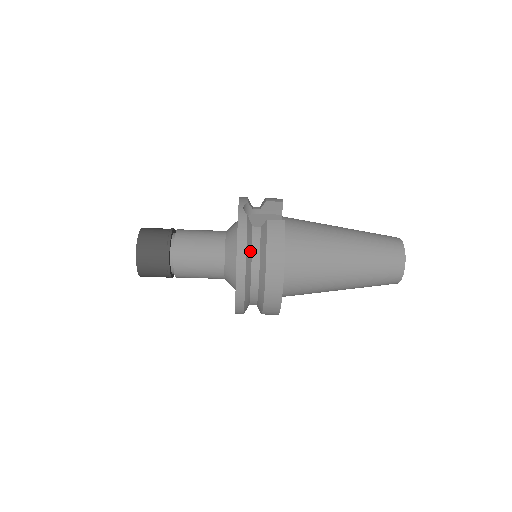
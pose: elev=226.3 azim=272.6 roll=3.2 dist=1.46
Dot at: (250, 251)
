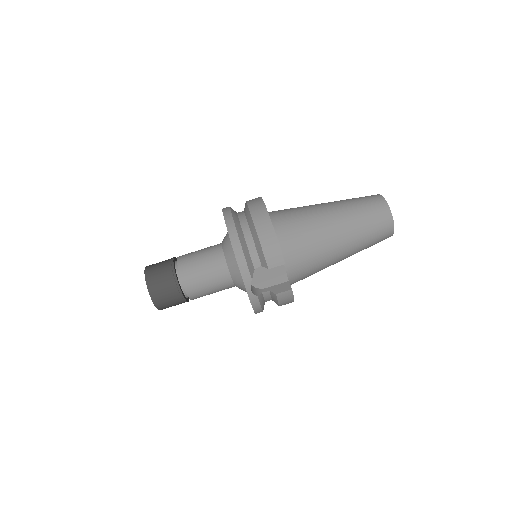
Dot at: occluded
